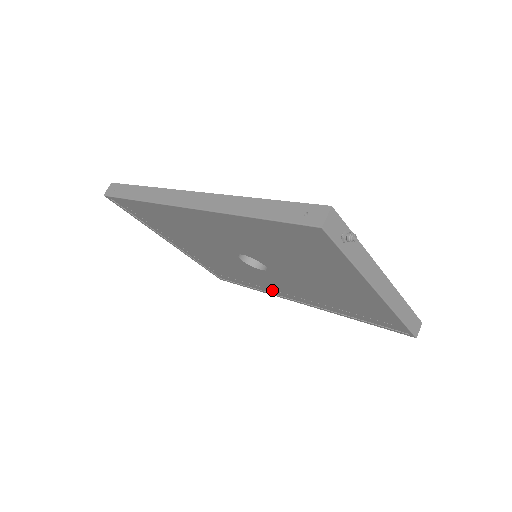
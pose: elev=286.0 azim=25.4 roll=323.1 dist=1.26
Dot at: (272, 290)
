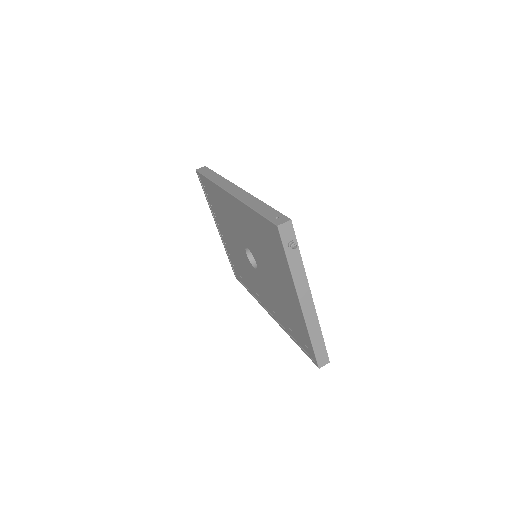
Dot at: (258, 295)
